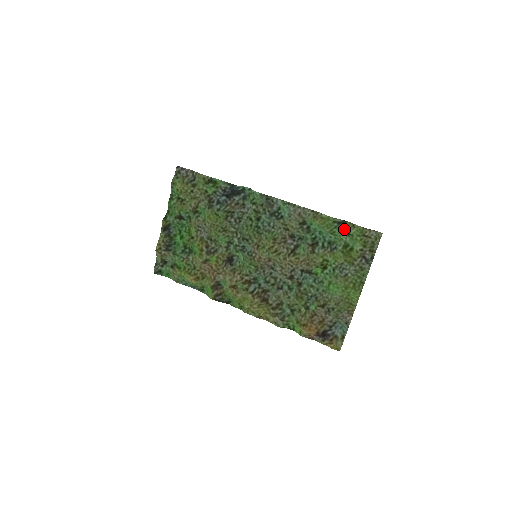
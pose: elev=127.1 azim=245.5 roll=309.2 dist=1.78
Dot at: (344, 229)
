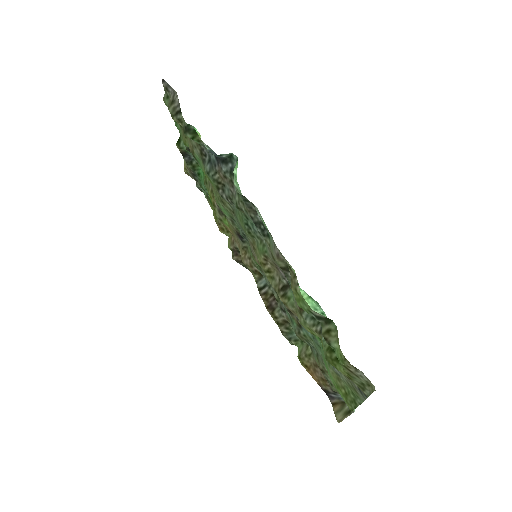
Dot at: (322, 332)
